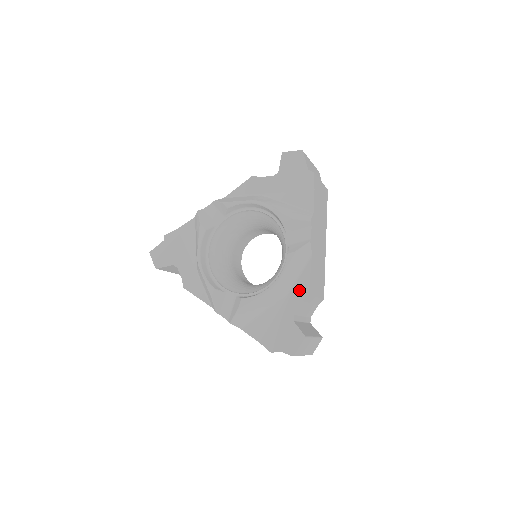
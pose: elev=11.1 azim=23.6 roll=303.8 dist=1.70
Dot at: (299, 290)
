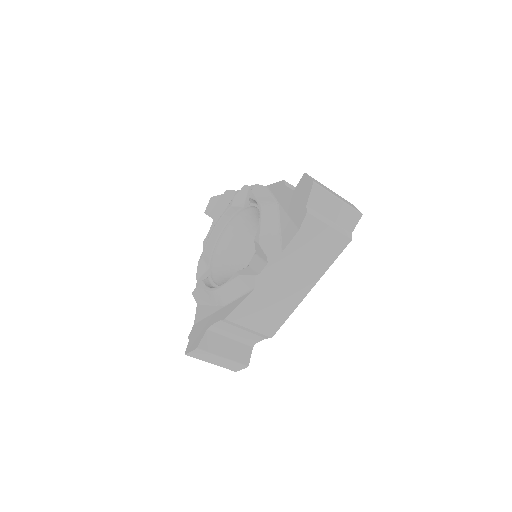
Dot at: (279, 192)
